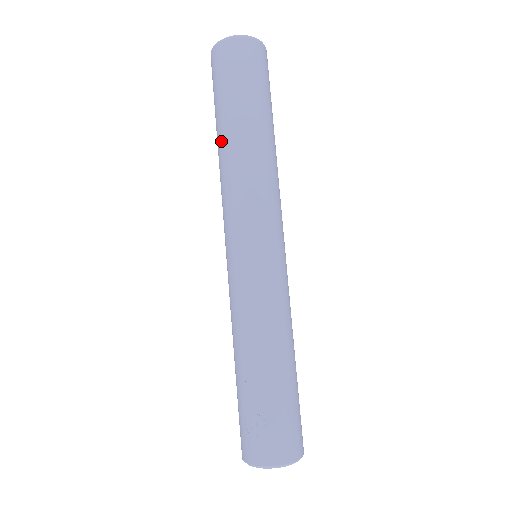
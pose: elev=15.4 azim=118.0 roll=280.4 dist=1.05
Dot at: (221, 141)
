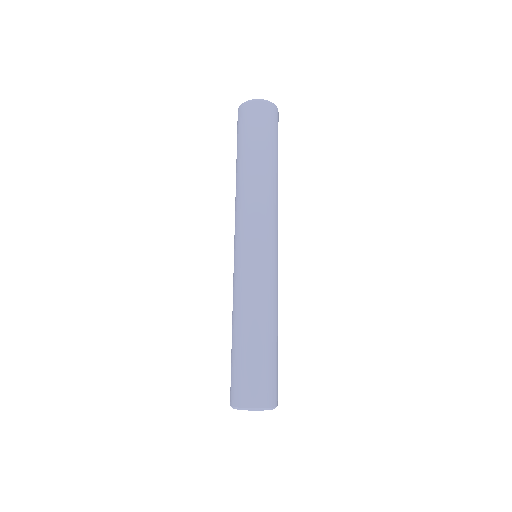
Dot at: (246, 168)
